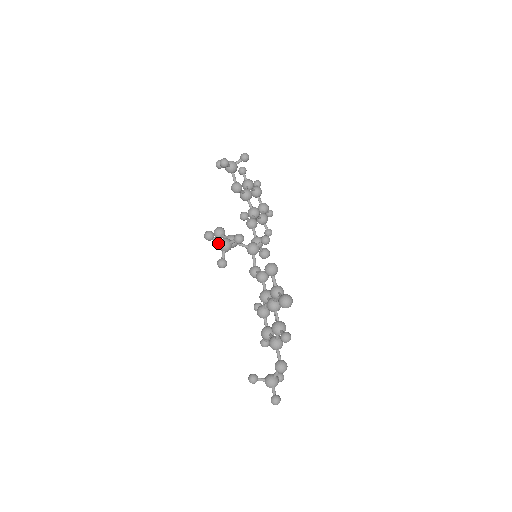
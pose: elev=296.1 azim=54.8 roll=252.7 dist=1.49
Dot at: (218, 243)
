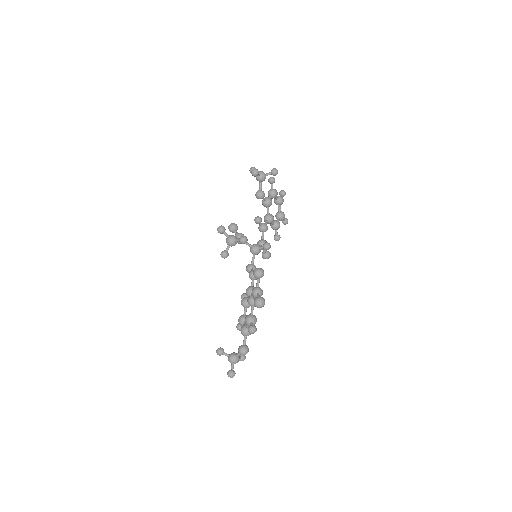
Dot at: (227, 237)
